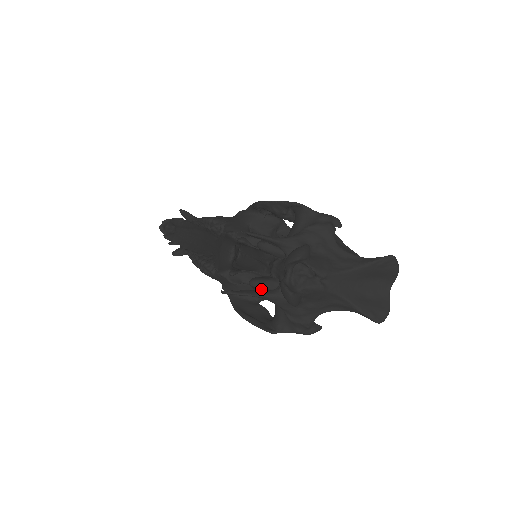
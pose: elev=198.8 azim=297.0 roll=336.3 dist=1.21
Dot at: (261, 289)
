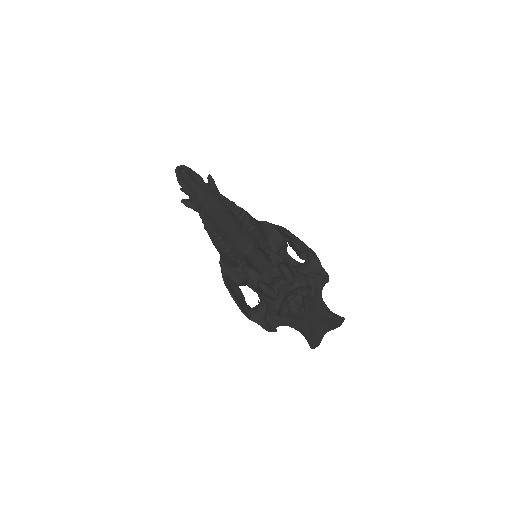
Dot at: (265, 293)
